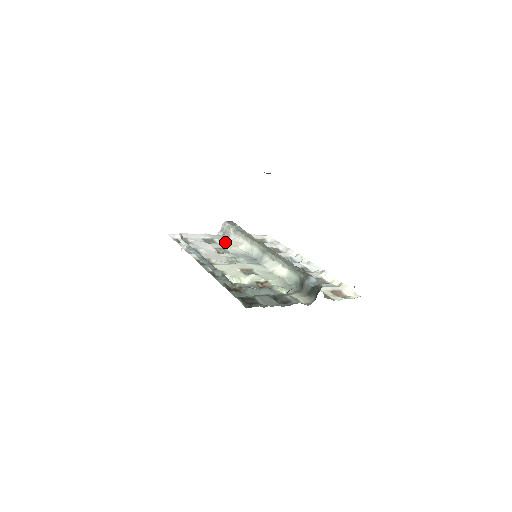
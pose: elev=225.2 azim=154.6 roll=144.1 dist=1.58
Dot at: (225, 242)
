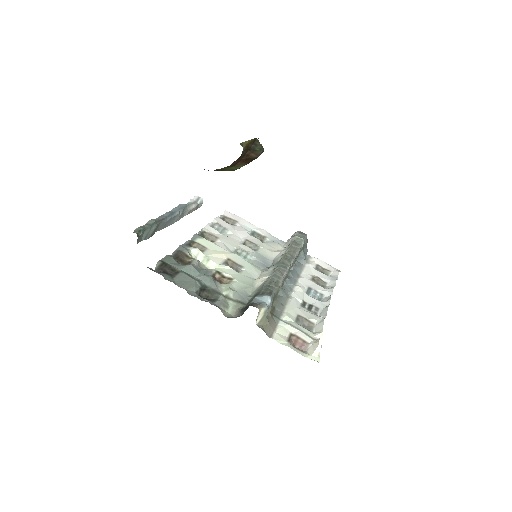
Dot at: (271, 244)
